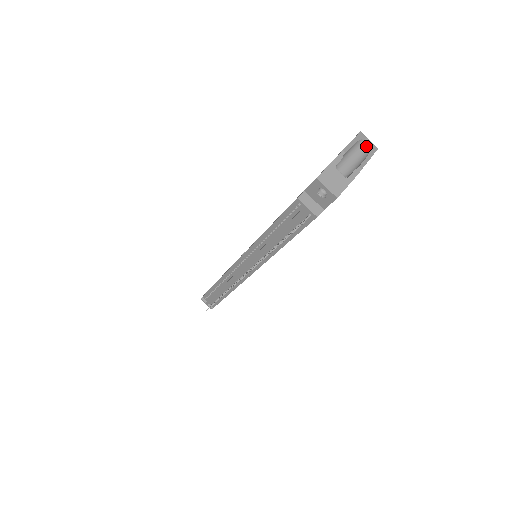
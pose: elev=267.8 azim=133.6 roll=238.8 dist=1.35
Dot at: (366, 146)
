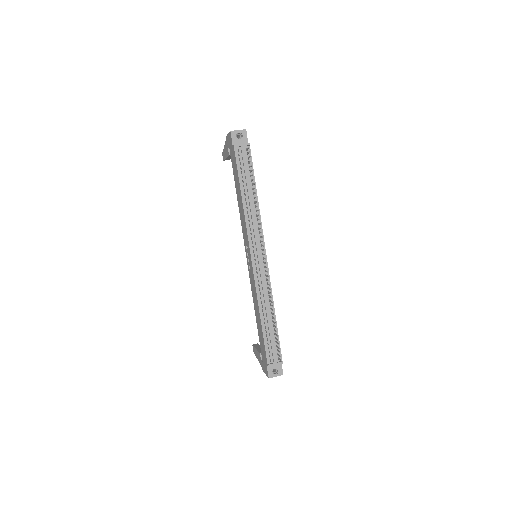
Dot at: occluded
